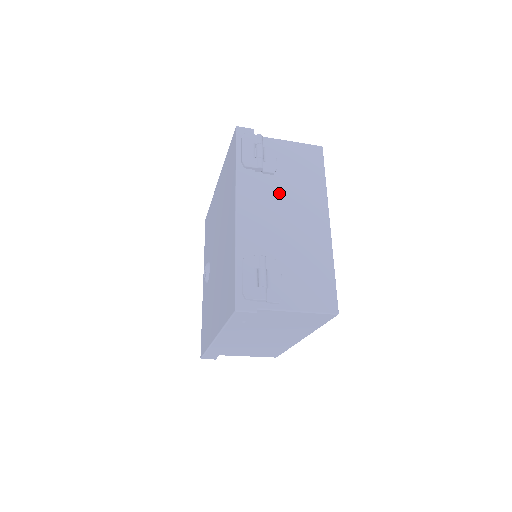
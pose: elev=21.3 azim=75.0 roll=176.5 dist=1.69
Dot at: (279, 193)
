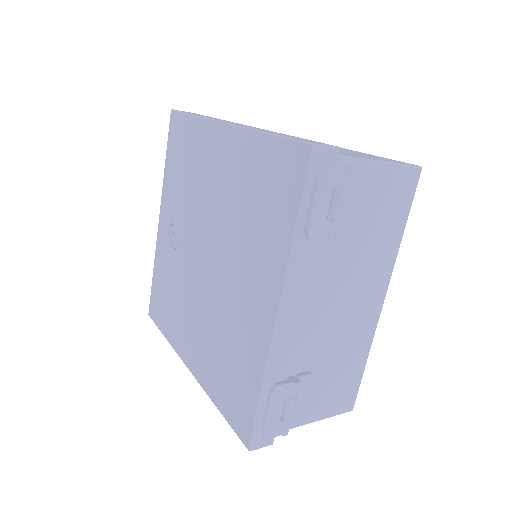
Dot at: (340, 268)
